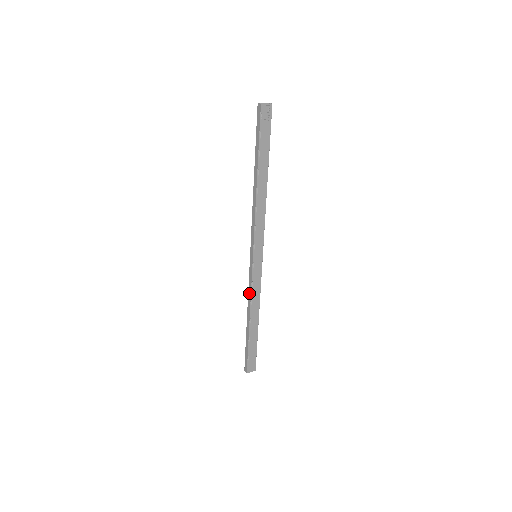
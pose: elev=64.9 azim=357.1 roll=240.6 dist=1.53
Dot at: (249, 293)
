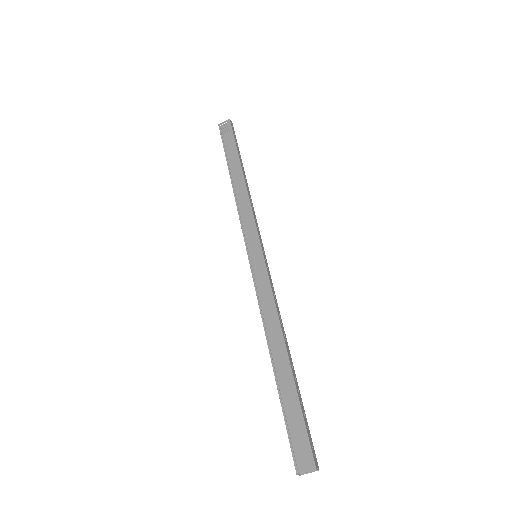
Dot at: (261, 310)
